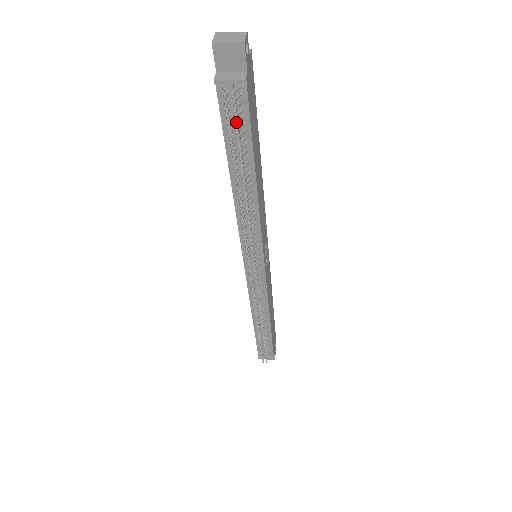
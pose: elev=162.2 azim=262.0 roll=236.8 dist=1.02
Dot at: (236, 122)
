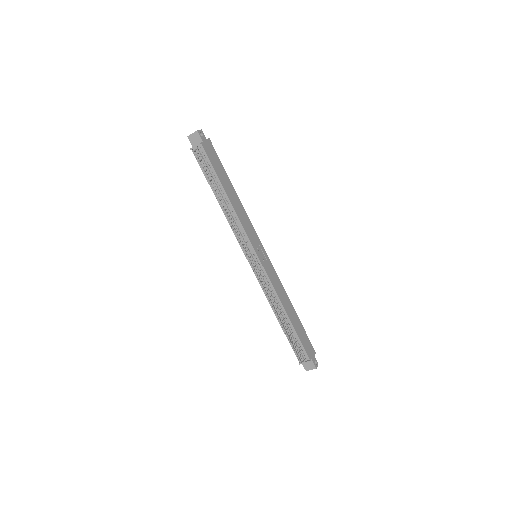
Dot at: (203, 163)
